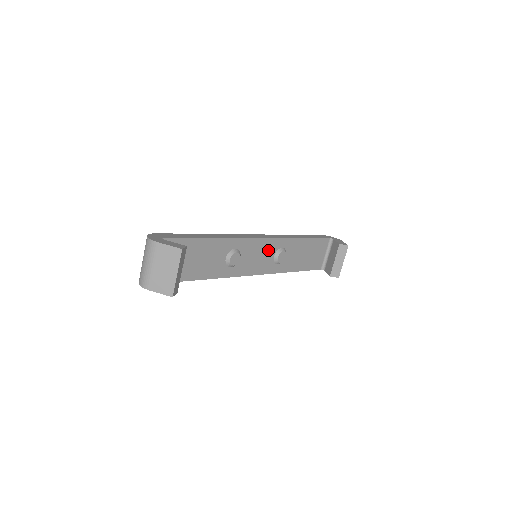
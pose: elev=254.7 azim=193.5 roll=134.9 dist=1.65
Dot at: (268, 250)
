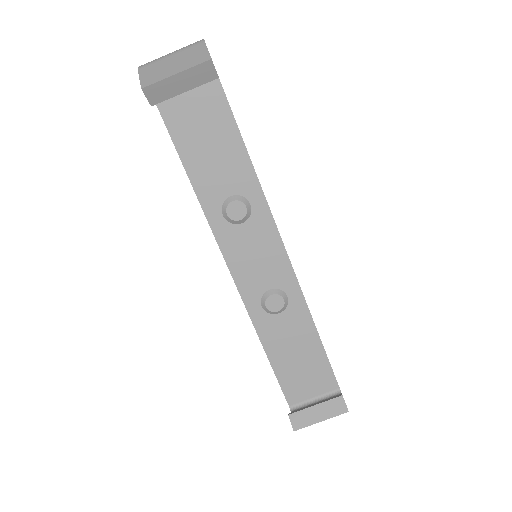
Dot at: (273, 271)
